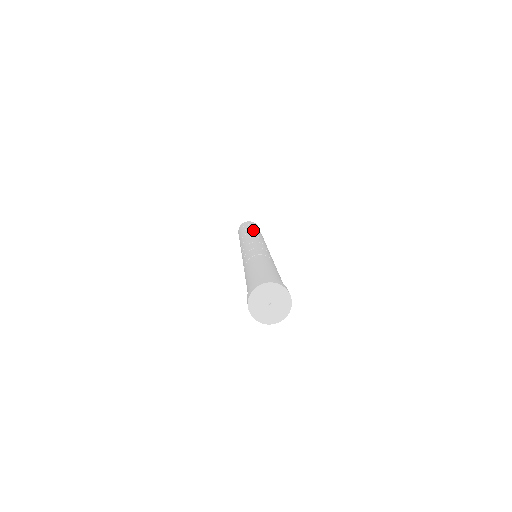
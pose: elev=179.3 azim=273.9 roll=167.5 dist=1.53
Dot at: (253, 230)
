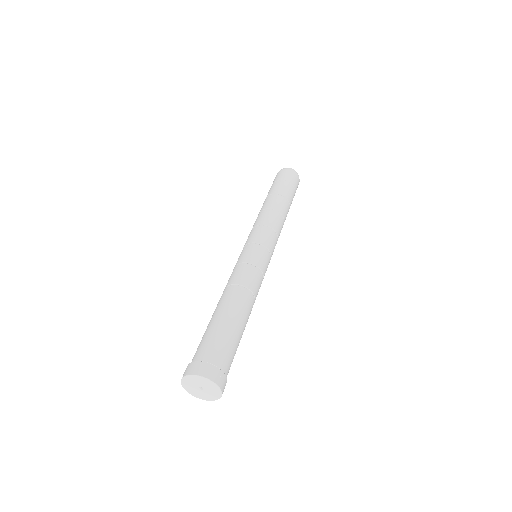
Dot at: (265, 204)
